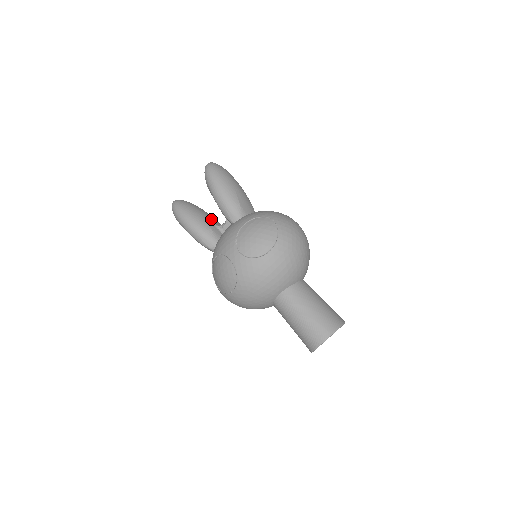
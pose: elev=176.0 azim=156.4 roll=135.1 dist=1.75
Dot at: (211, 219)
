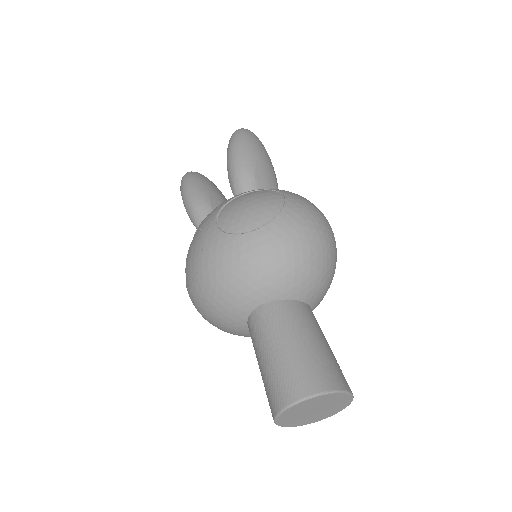
Dot at: (220, 198)
